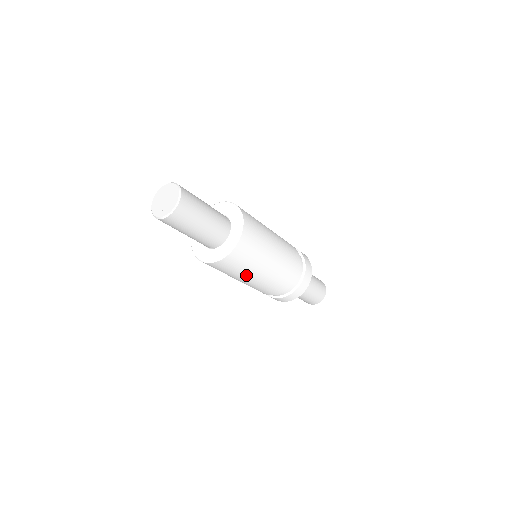
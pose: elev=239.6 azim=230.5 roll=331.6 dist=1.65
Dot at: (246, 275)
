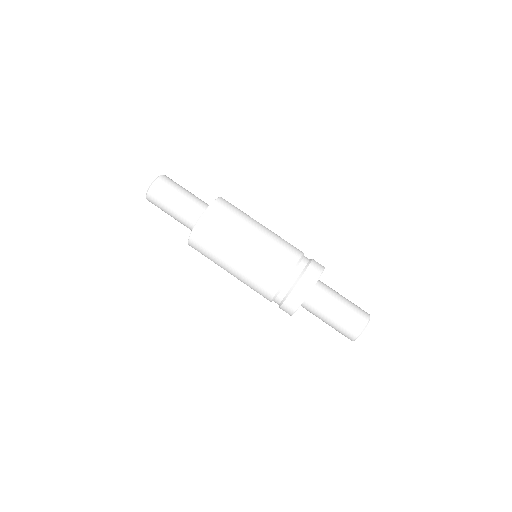
Dot at: (233, 244)
